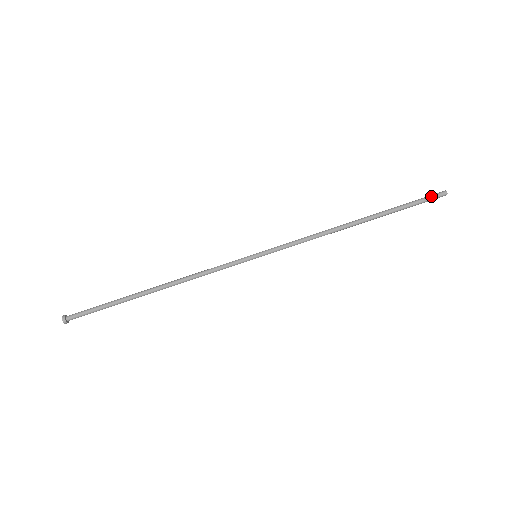
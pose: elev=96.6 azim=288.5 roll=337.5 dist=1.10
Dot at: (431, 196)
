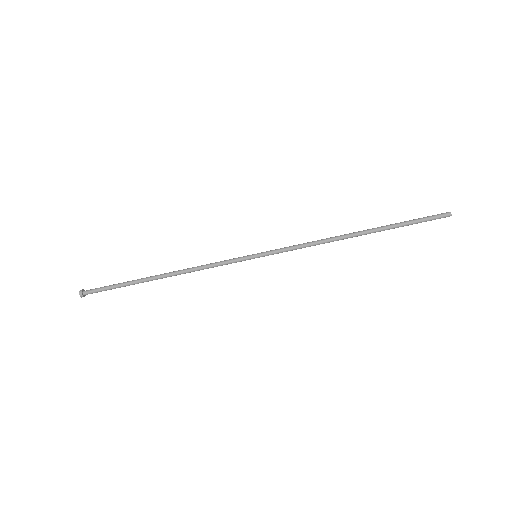
Dot at: (435, 217)
